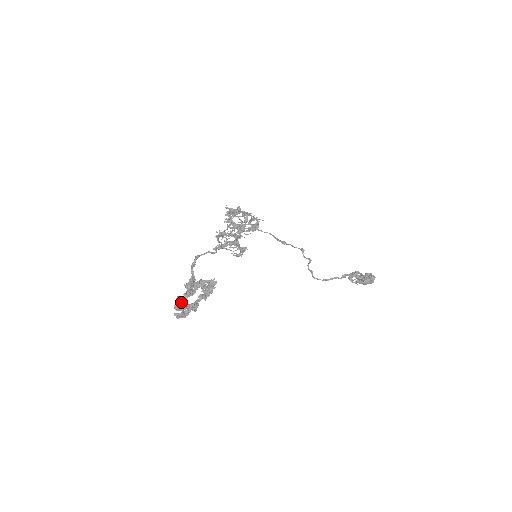
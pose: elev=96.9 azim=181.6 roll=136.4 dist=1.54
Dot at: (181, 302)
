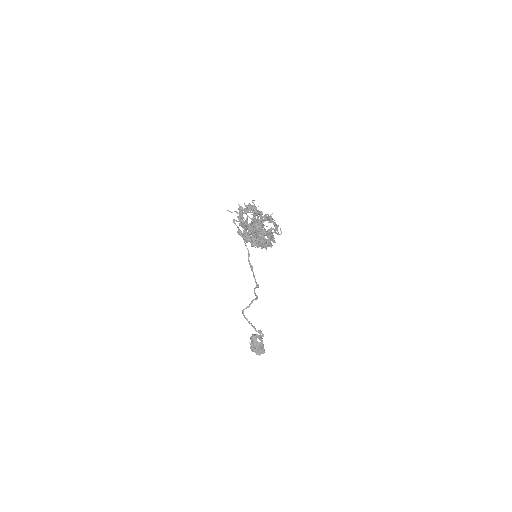
Dot at: occluded
